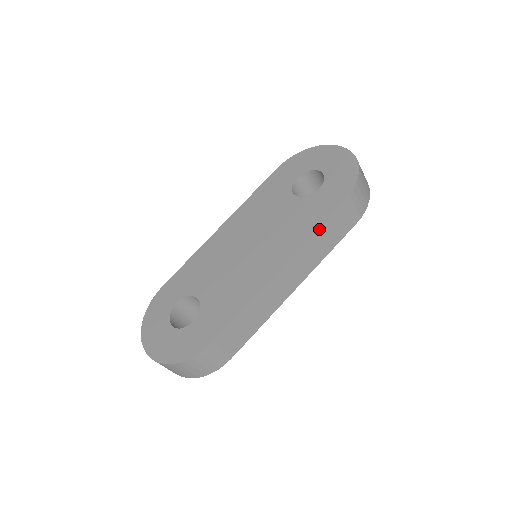
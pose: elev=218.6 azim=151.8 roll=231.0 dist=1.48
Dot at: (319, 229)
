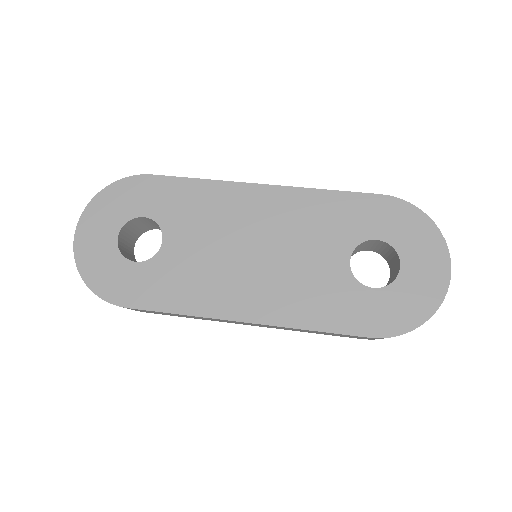
Dot at: (318, 331)
